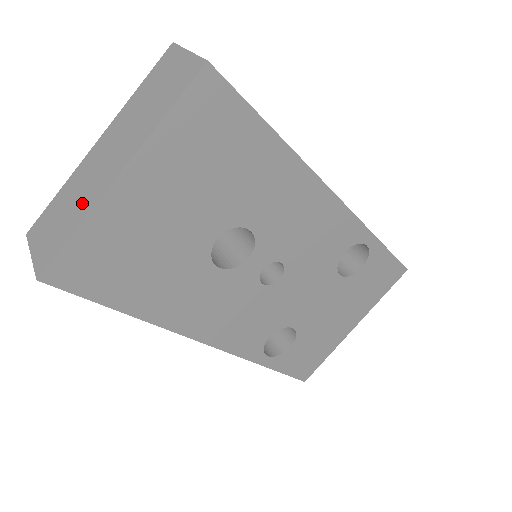
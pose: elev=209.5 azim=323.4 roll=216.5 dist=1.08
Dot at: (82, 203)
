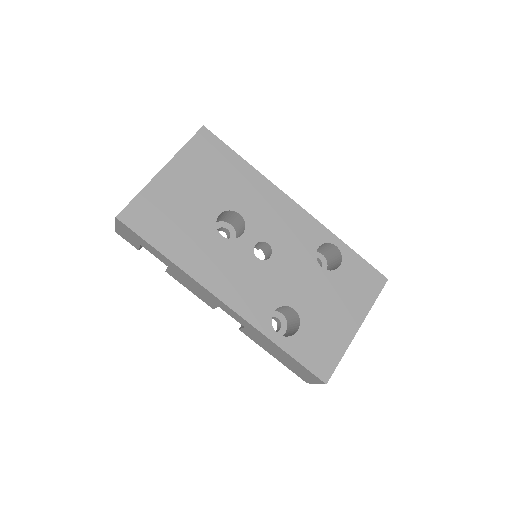
Dot at: occluded
